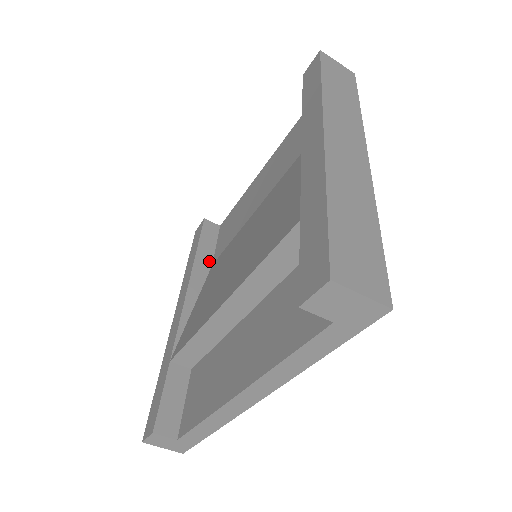
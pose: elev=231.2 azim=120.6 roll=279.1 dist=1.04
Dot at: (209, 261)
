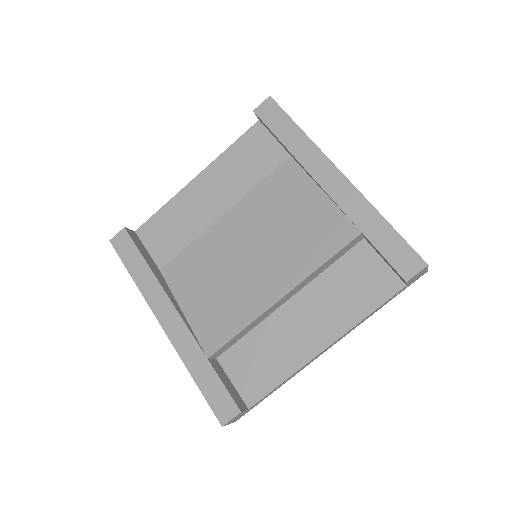
Dot at: (156, 267)
